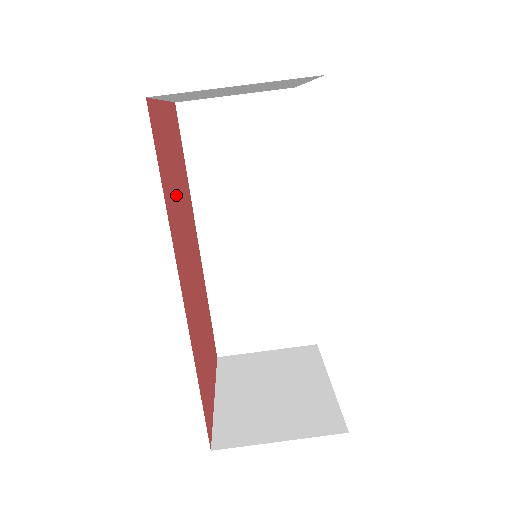
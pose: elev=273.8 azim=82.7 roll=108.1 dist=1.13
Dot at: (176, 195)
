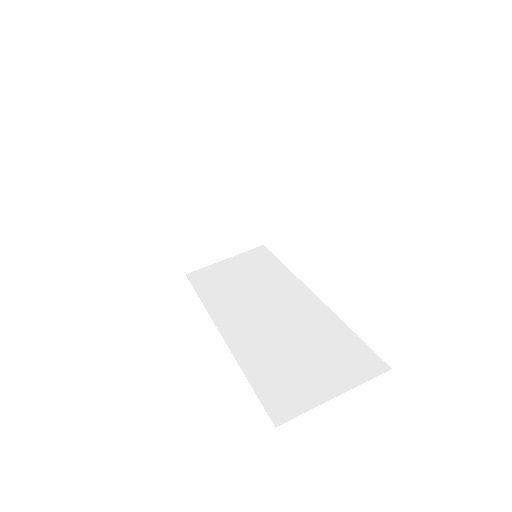
Dot at: occluded
